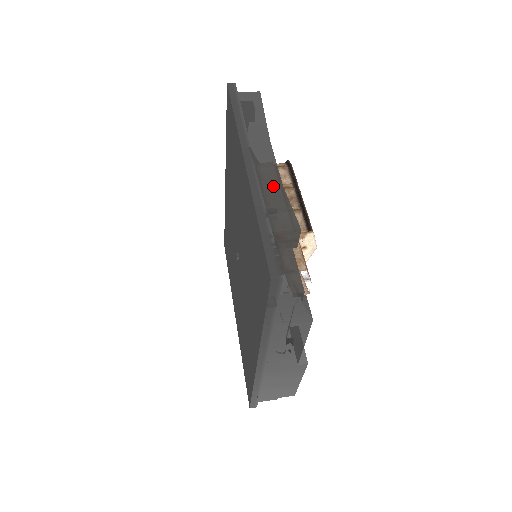
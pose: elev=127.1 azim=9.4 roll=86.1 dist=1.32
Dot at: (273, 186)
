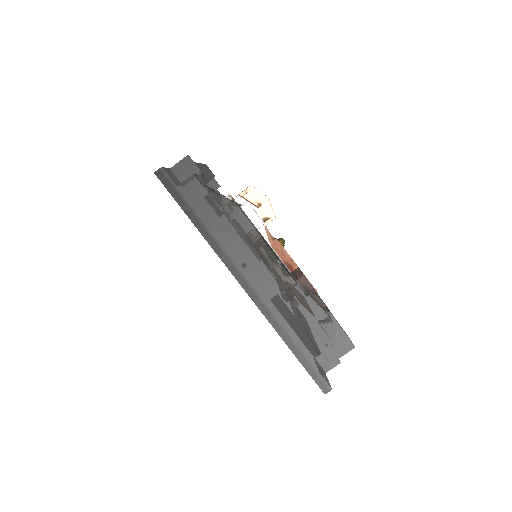
Dot at: occluded
